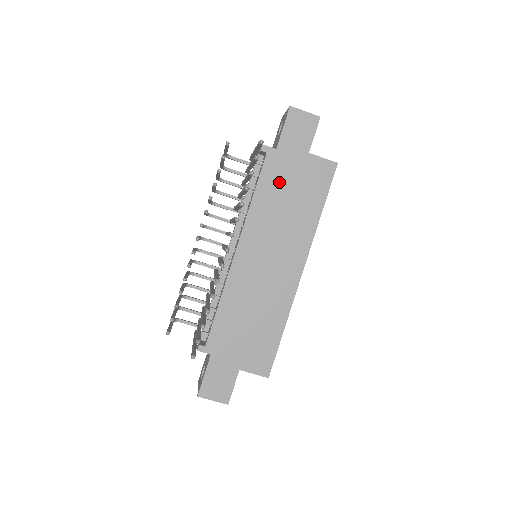
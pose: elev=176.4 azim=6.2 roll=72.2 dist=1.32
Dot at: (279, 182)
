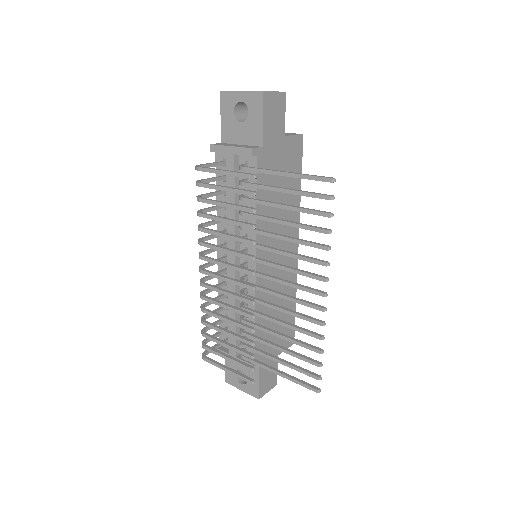
Dot at: (271, 180)
